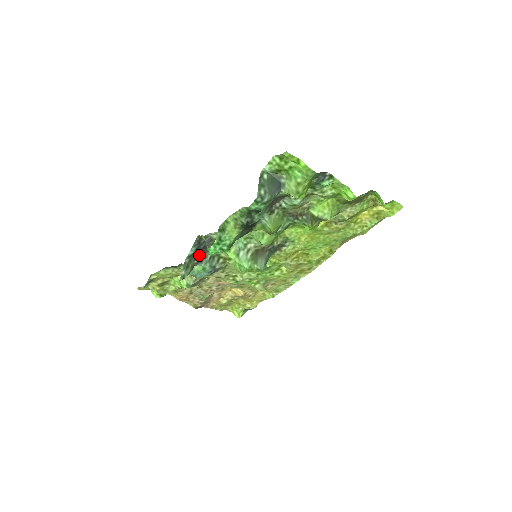
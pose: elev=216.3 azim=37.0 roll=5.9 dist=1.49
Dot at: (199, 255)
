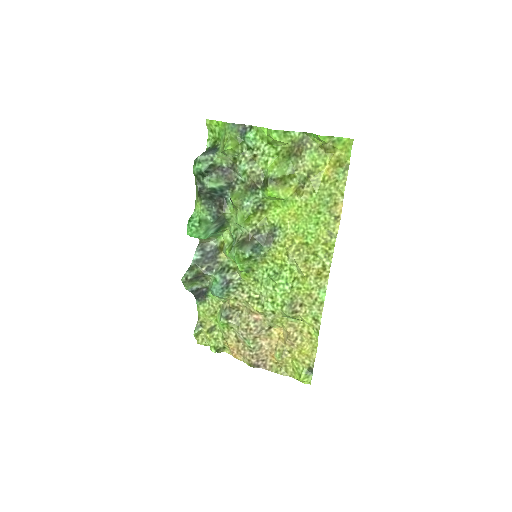
Dot at: (207, 264)
